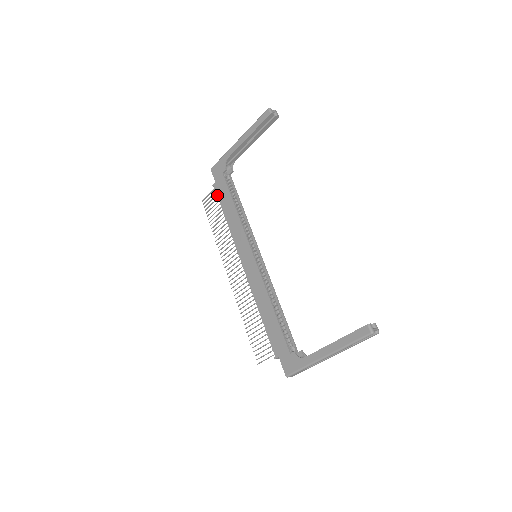
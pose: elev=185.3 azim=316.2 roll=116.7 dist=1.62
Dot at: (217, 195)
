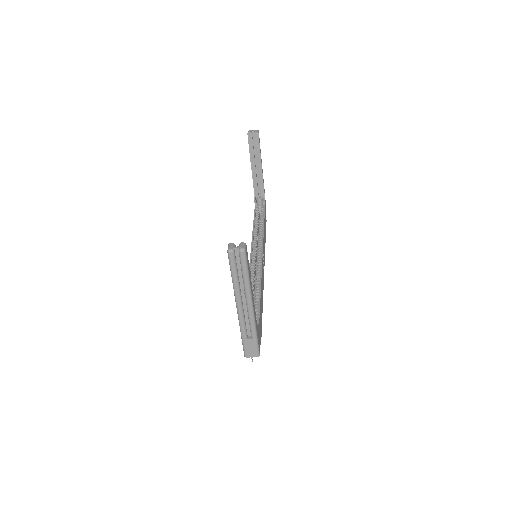
Dot at: occluded
